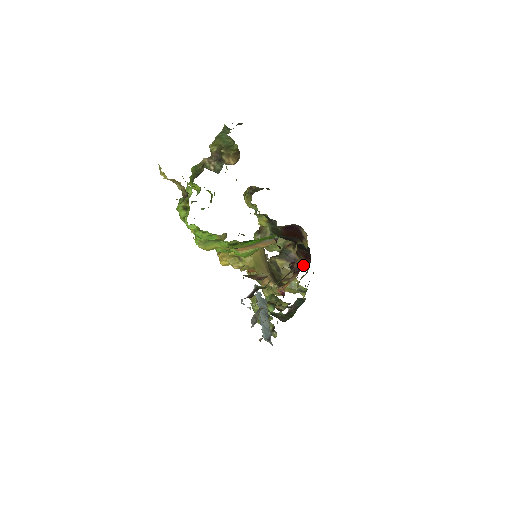
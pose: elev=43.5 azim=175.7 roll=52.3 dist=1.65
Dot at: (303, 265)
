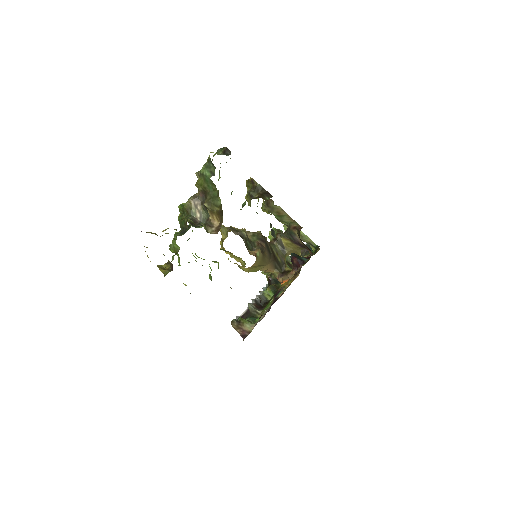
Dot at: occluded
